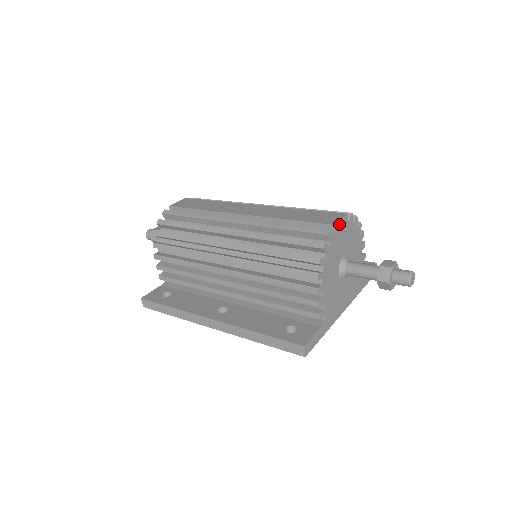
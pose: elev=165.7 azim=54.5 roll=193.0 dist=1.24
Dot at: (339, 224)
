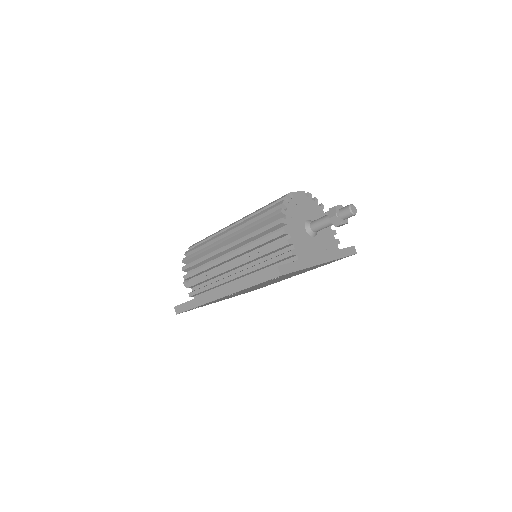
Dot at: (297, 194)
